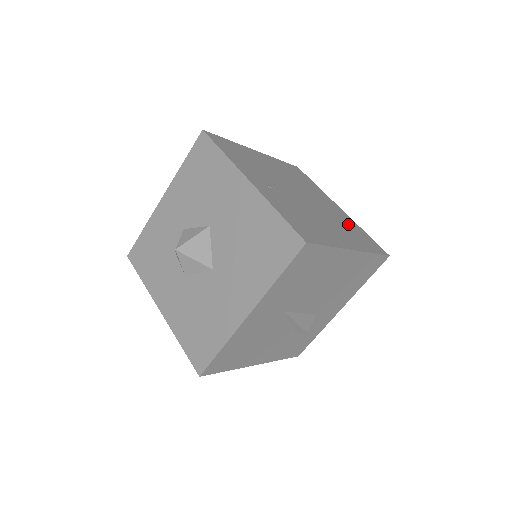
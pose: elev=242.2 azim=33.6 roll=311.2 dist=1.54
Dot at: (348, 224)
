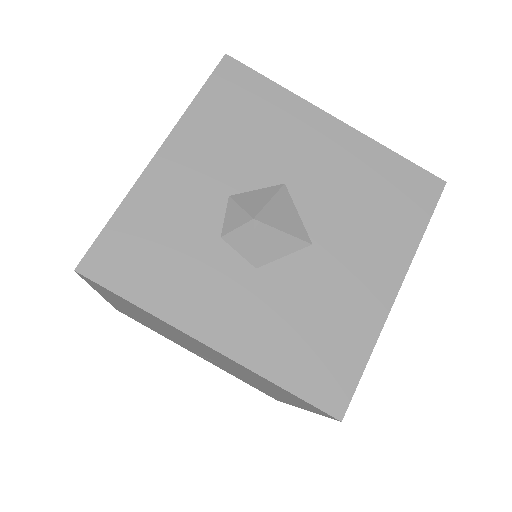
Dot at: occluded
